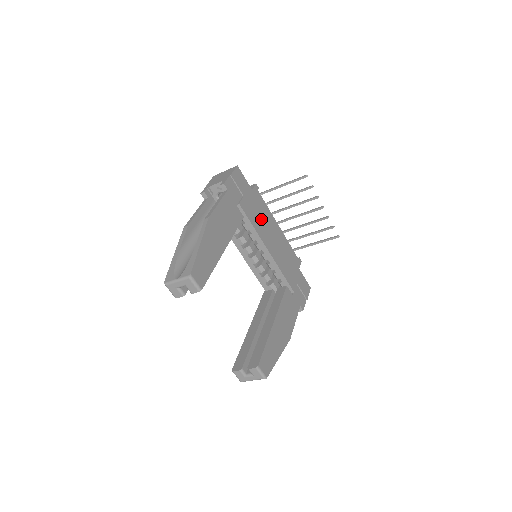
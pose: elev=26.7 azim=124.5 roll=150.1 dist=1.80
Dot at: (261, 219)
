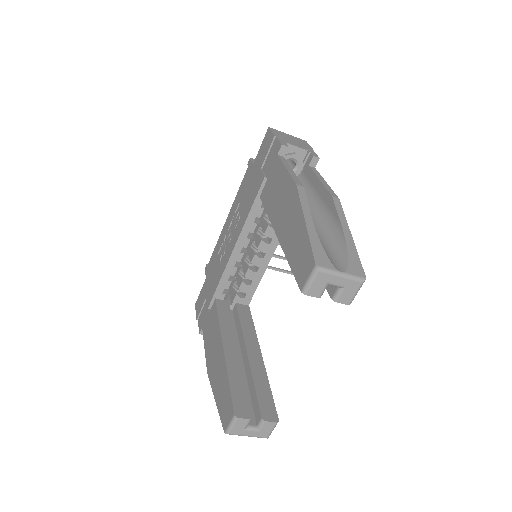
Dot at: occluded
